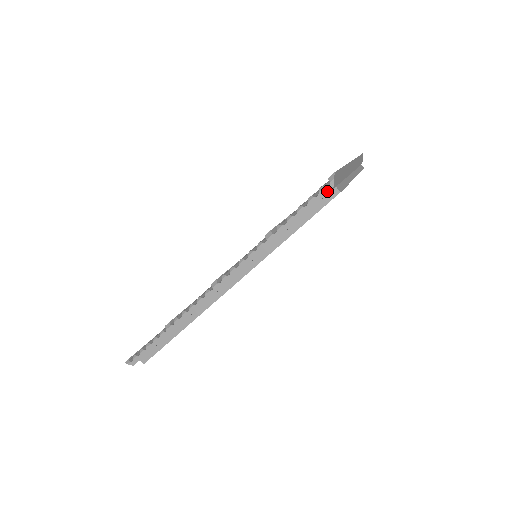
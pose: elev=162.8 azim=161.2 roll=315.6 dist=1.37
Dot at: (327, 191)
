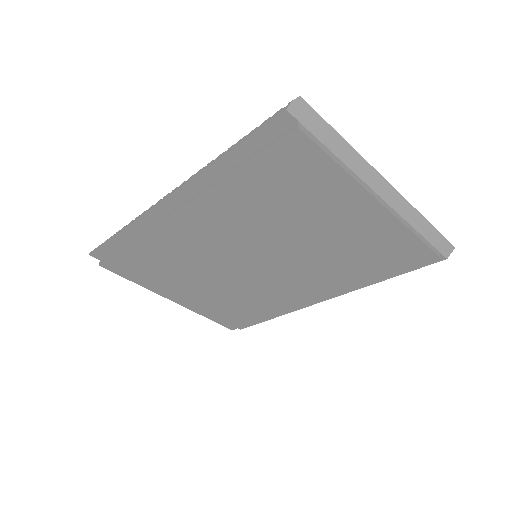
Dot at: (281, 112)
